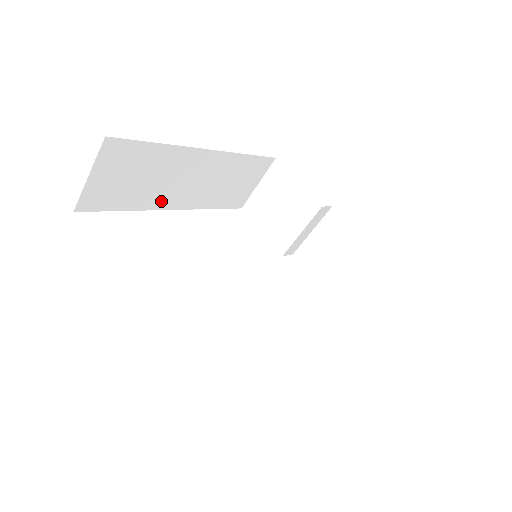
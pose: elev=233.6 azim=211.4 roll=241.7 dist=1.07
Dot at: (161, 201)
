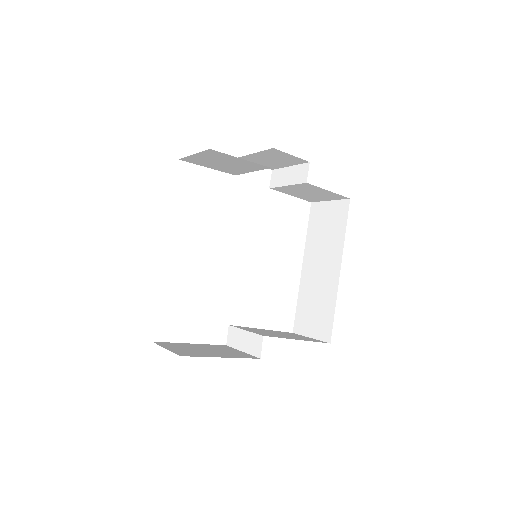
Dot at: occluded
